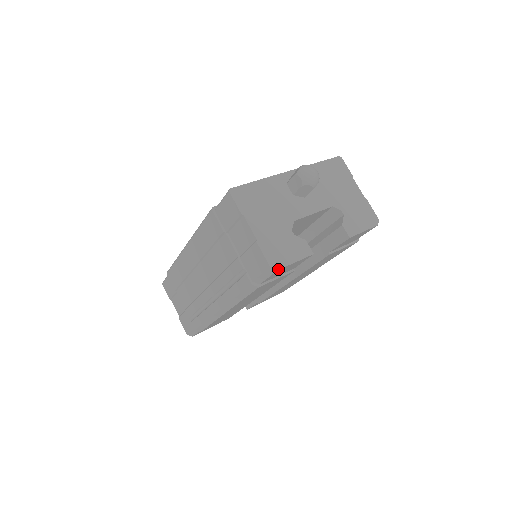
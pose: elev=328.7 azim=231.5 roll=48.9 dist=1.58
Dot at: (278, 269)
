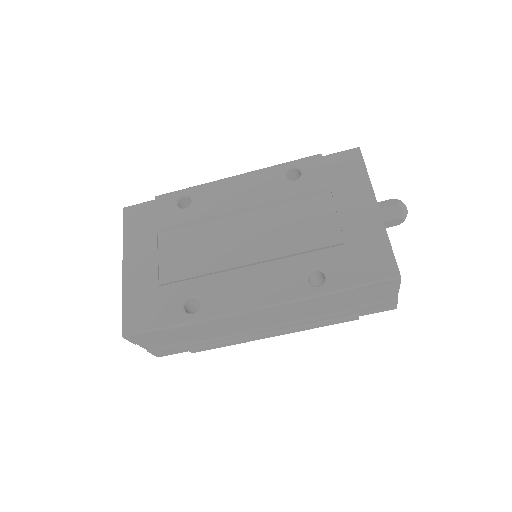
Dot at: occluded
